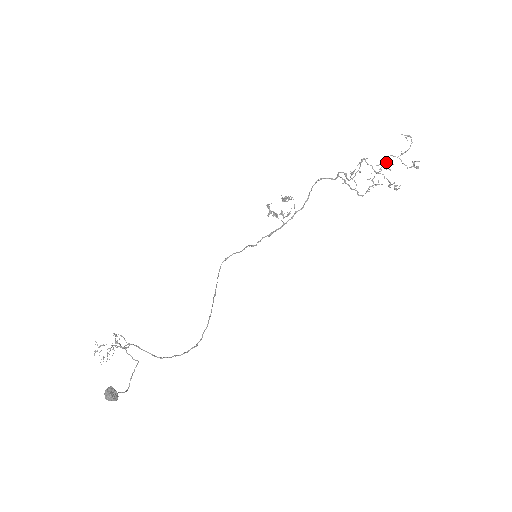
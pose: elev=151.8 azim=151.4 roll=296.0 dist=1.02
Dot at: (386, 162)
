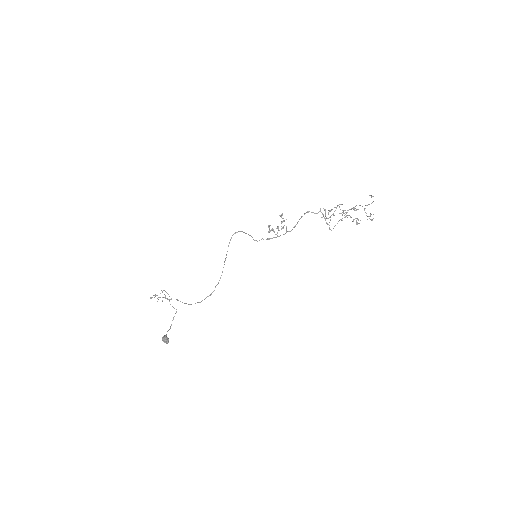
Dot at: (354, 209)
